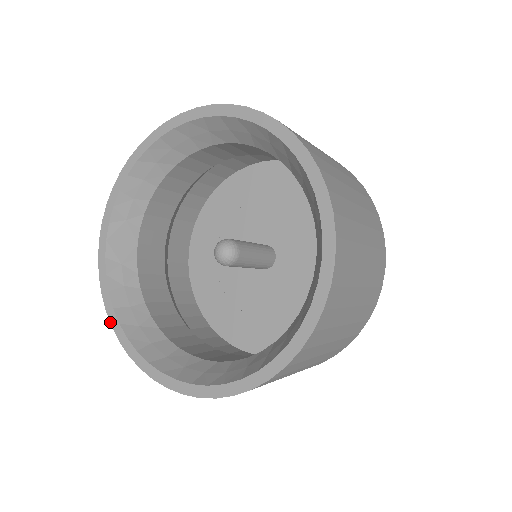
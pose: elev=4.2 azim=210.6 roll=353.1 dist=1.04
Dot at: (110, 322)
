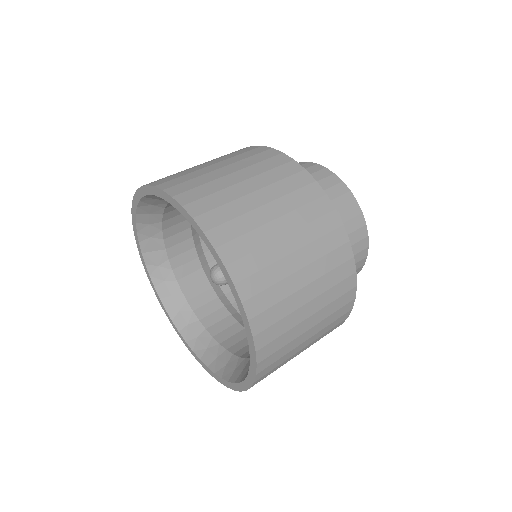
Dot at: (161, 306)
